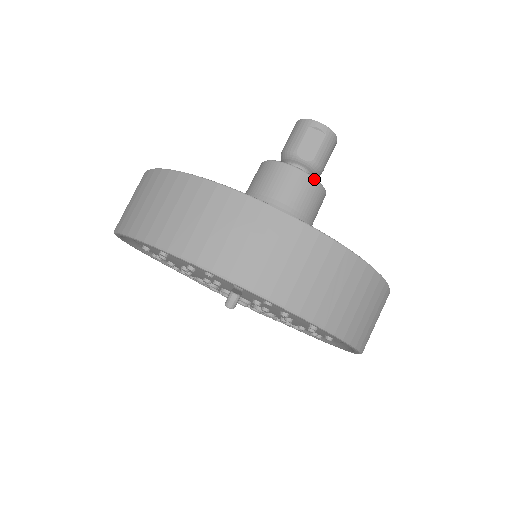
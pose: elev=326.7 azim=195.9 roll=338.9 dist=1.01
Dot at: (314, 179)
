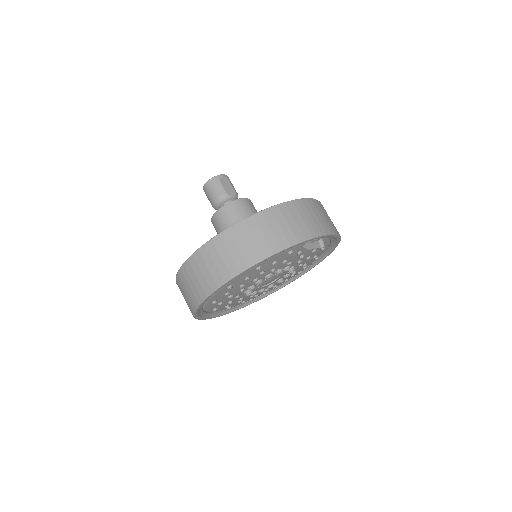
Dot at: (249, 199)
